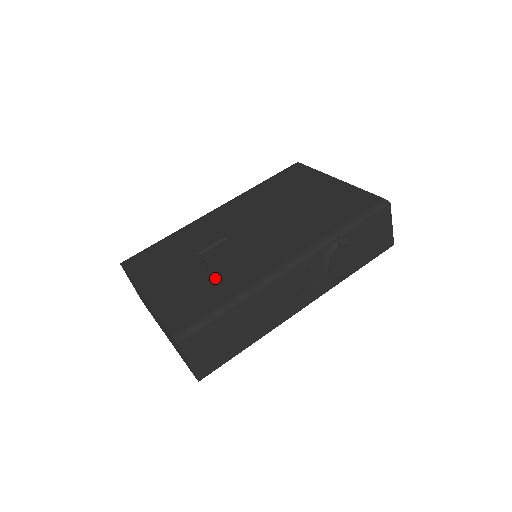
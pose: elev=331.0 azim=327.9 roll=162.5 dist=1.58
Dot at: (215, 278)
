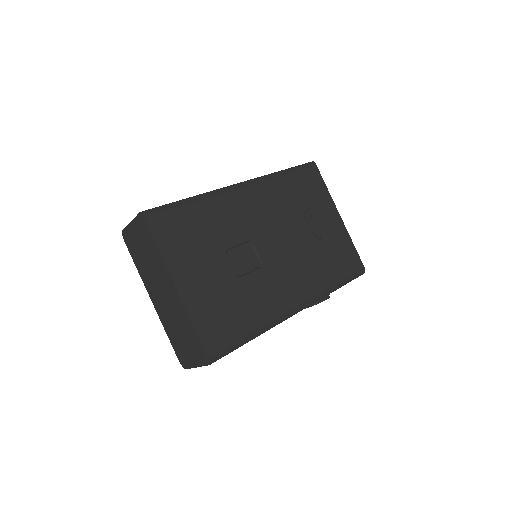
Dot at: (243, 297)
